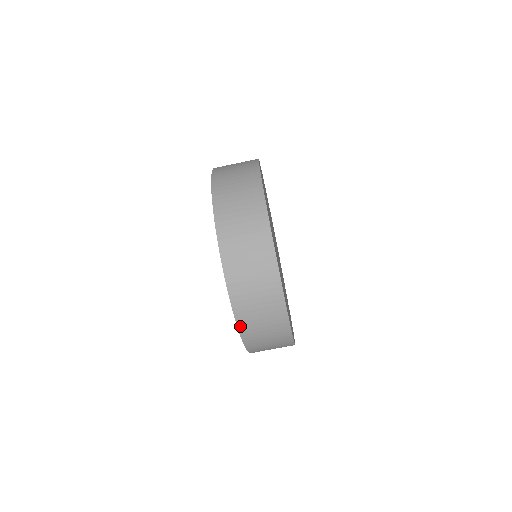
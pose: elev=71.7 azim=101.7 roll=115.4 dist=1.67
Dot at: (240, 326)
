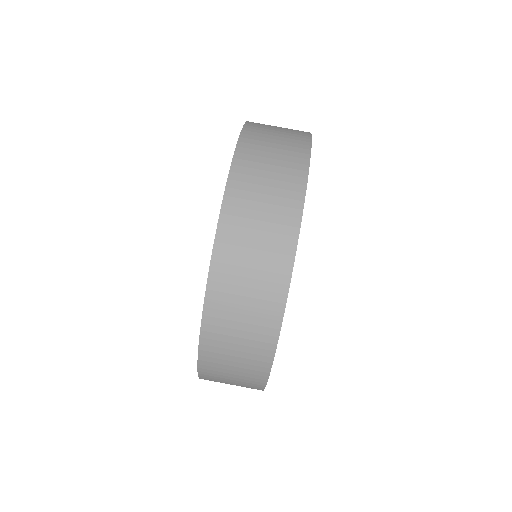
Dot at: (202, 375)
